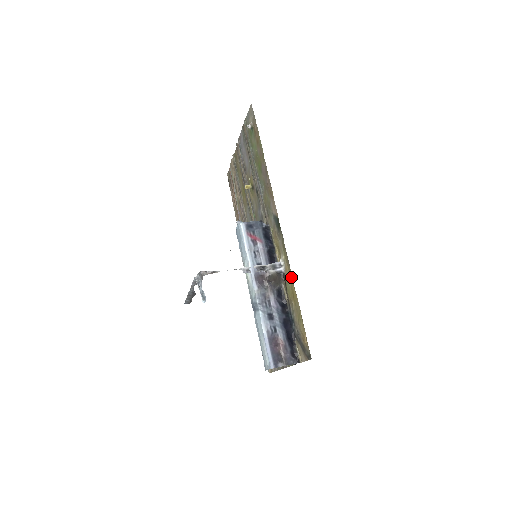
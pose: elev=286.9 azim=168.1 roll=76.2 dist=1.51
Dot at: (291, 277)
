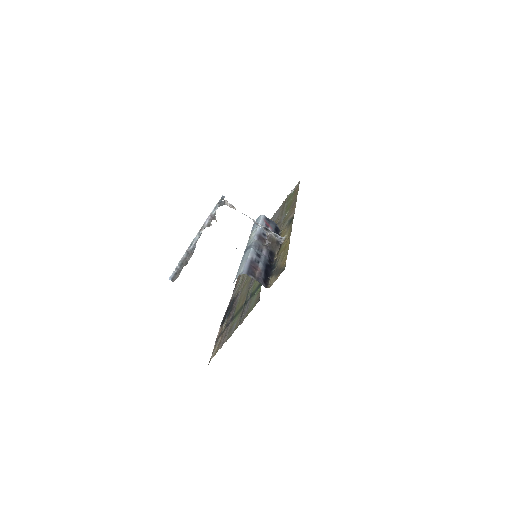
Dot at: (289, 237)
